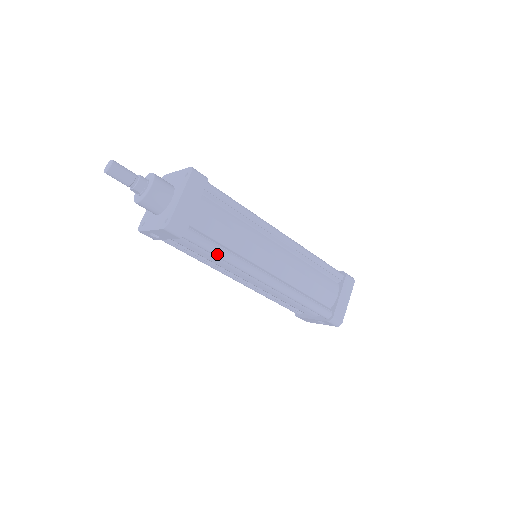
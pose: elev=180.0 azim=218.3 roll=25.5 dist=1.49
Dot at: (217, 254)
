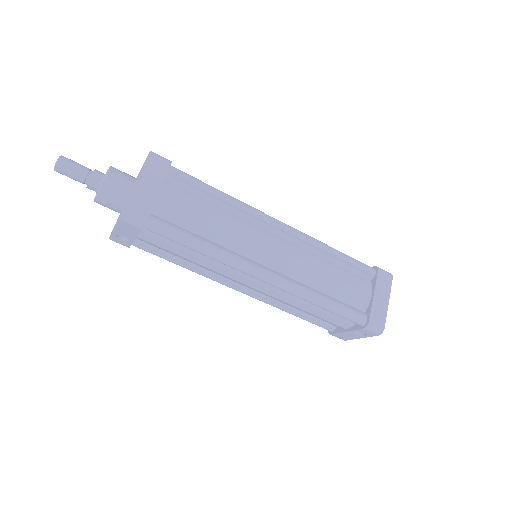
Dot at: (193, 246)
